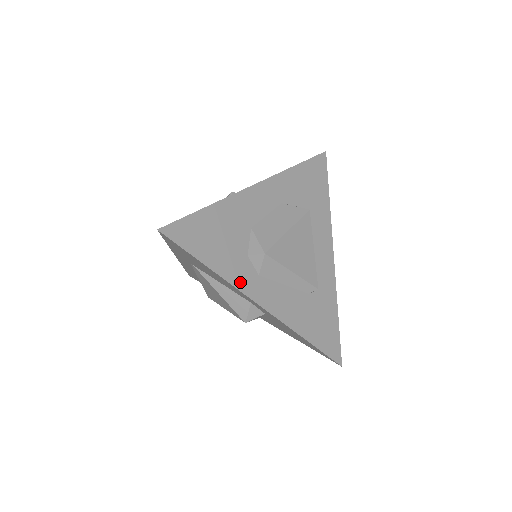
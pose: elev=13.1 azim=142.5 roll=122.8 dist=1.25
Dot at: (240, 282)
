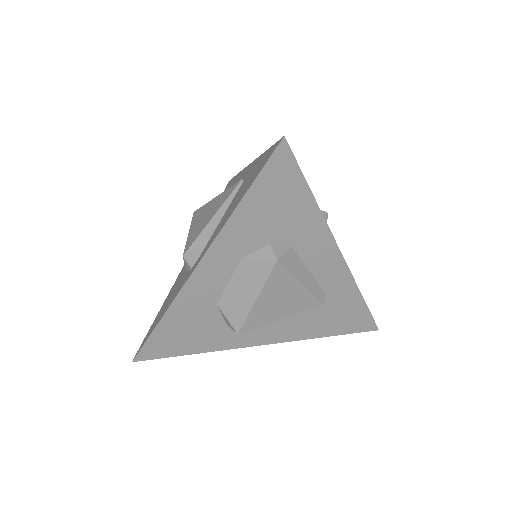
Dot at: (231, 344)
